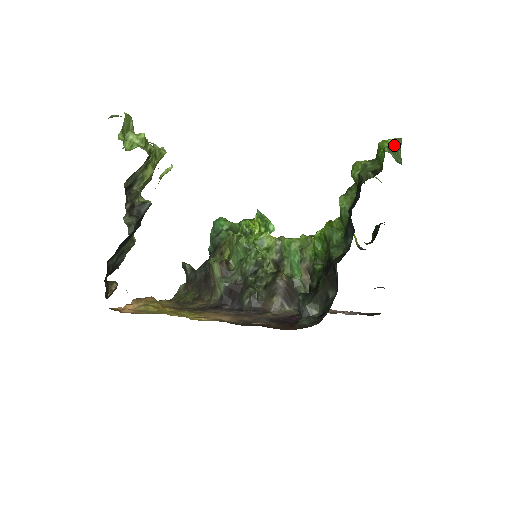
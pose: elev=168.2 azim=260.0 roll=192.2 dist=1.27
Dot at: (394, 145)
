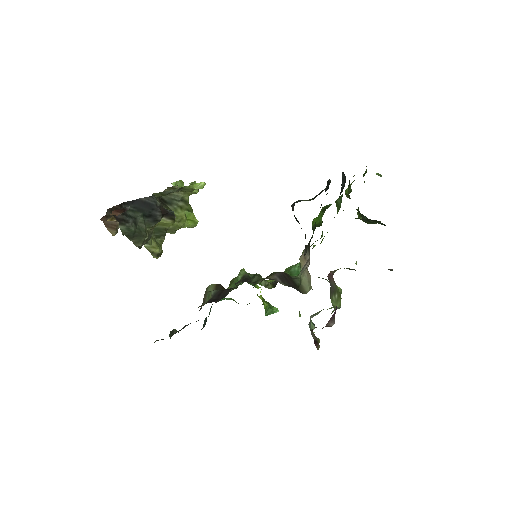
Dot at: occluded
